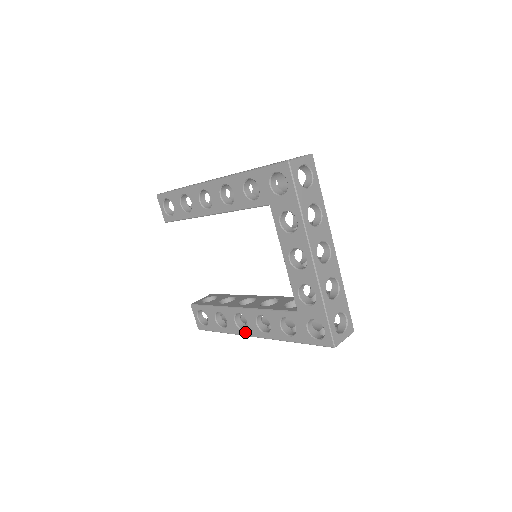
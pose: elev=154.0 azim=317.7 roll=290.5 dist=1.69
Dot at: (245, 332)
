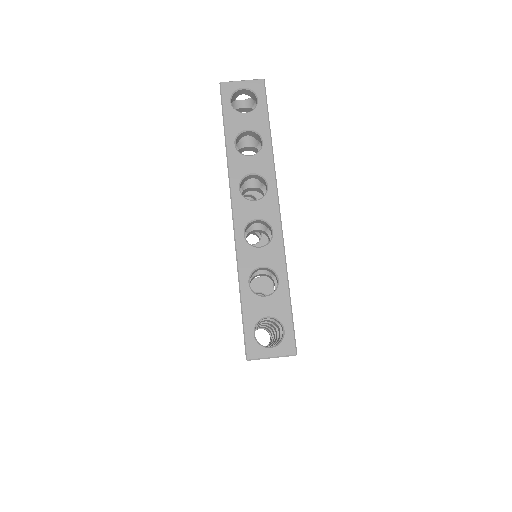
Dot at: occluded
